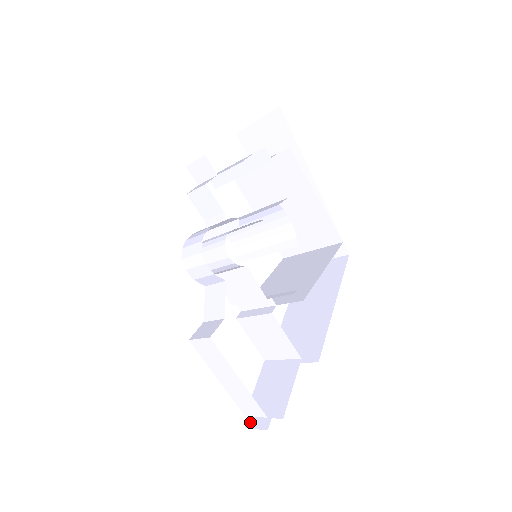
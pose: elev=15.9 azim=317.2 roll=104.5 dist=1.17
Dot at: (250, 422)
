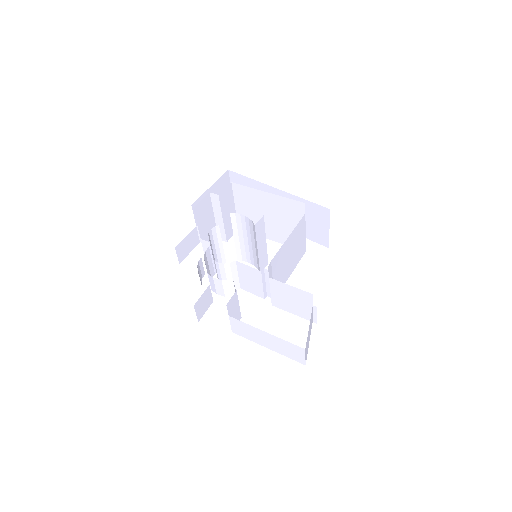
Dot at: occluded
